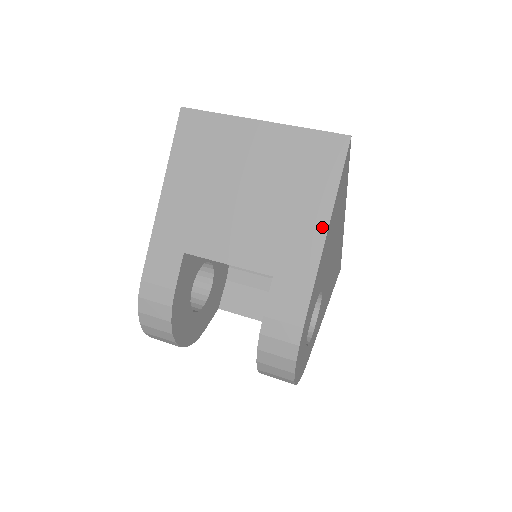
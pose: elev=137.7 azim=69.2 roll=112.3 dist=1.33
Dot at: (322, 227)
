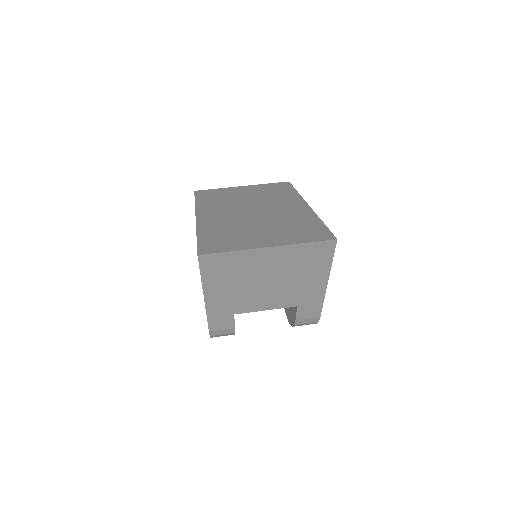
Dot at: (324, 281)
